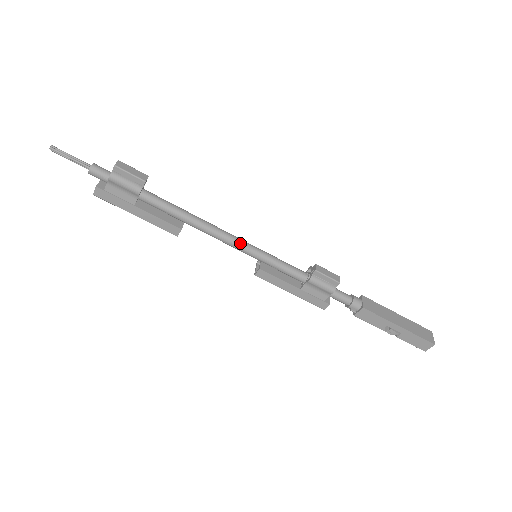
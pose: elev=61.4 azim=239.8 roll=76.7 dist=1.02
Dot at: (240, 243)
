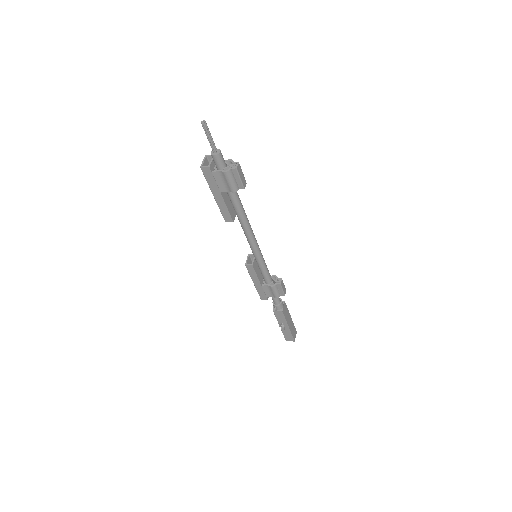
Dot at: (257, 247)
